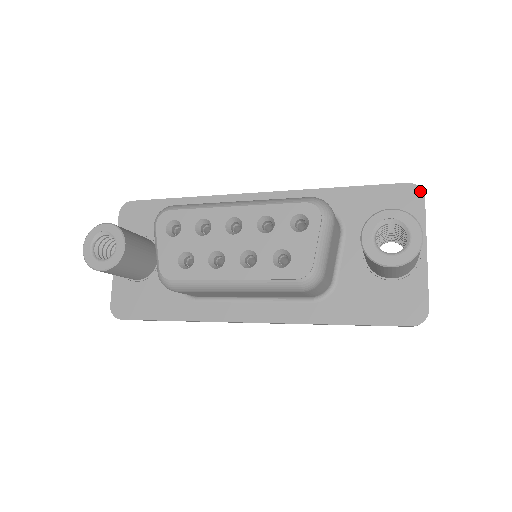
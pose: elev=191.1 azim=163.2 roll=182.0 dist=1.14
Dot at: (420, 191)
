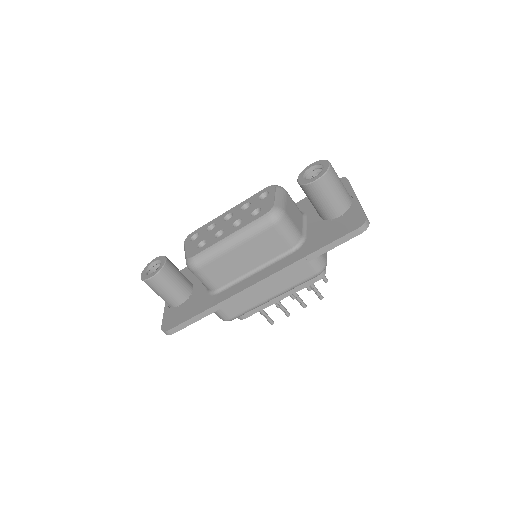
Dot at: (344, 178)
